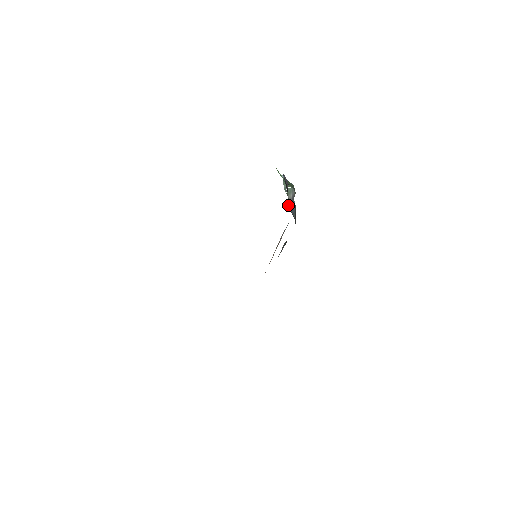
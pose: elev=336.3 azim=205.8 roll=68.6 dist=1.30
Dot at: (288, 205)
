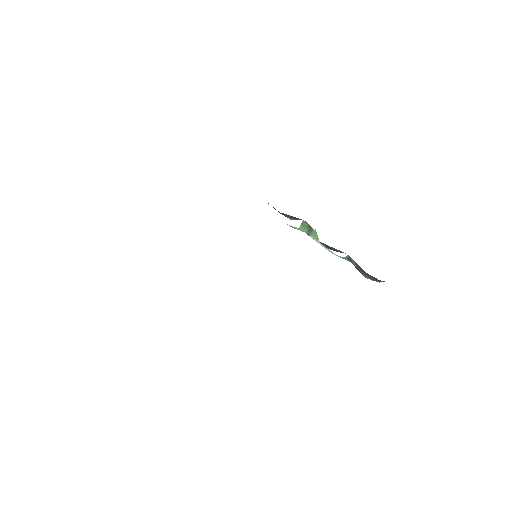
Dot at: occluded
